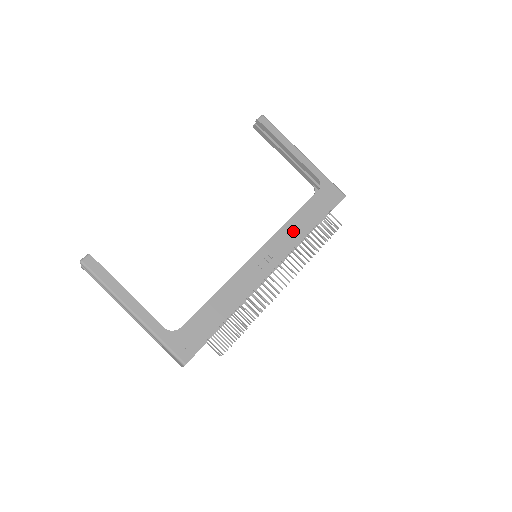
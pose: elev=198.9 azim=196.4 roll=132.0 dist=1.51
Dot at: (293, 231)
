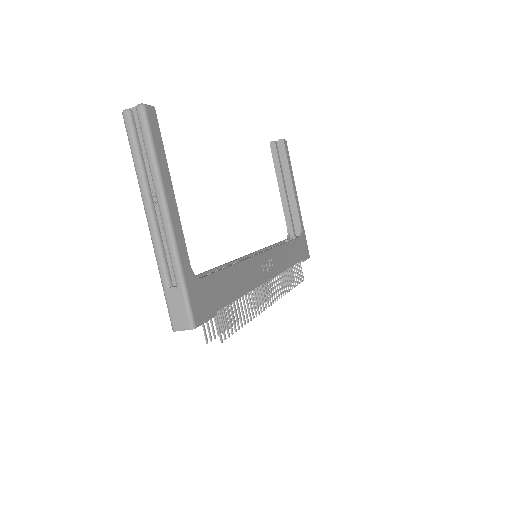
Dot at: (284, 256)
